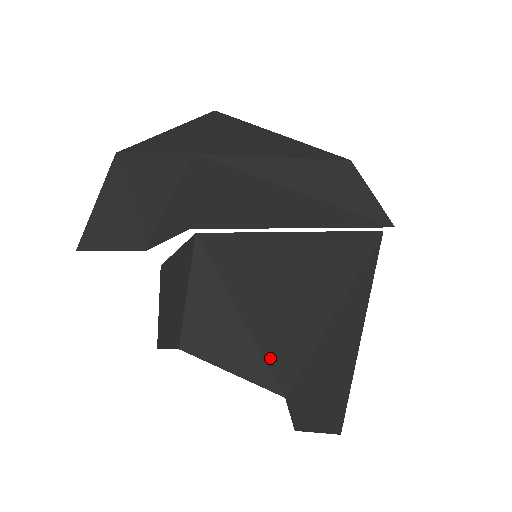
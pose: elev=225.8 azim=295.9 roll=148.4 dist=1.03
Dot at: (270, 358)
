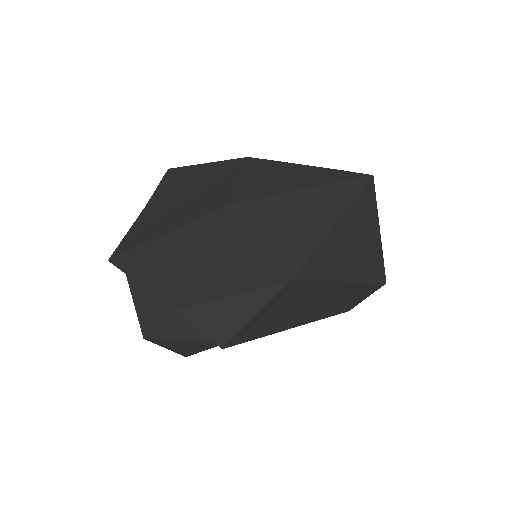
Dot at: occluded
